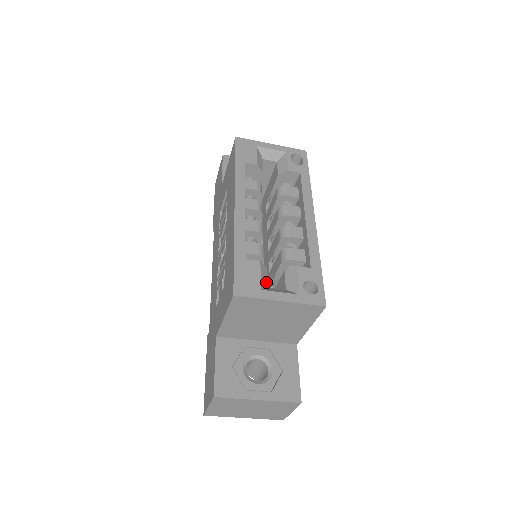
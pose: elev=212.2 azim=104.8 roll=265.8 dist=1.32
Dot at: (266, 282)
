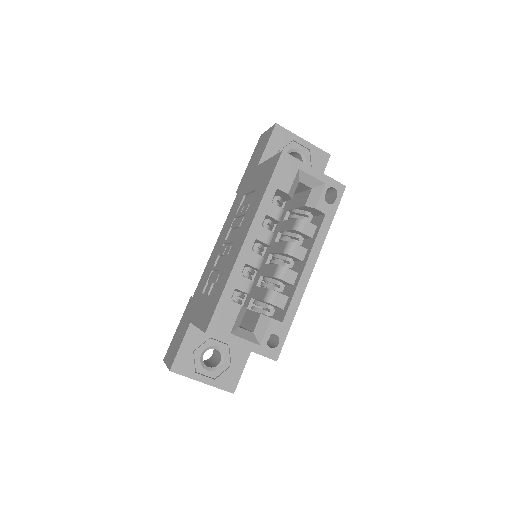
Dot at: (239, 322)
